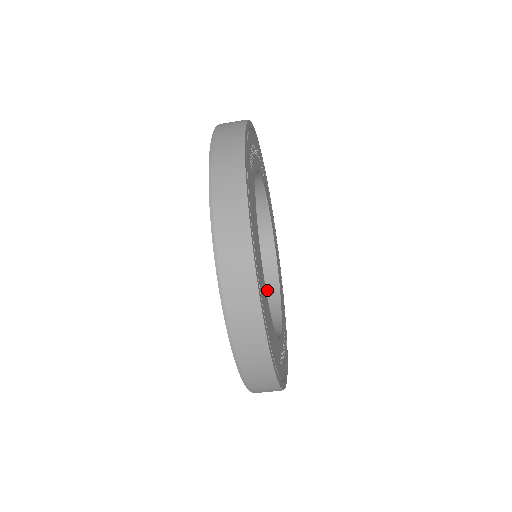
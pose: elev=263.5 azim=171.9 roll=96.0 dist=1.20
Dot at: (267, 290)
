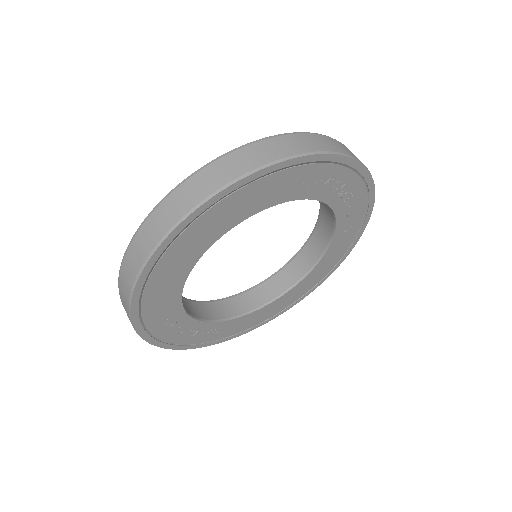
Dot at: (252, 298)
